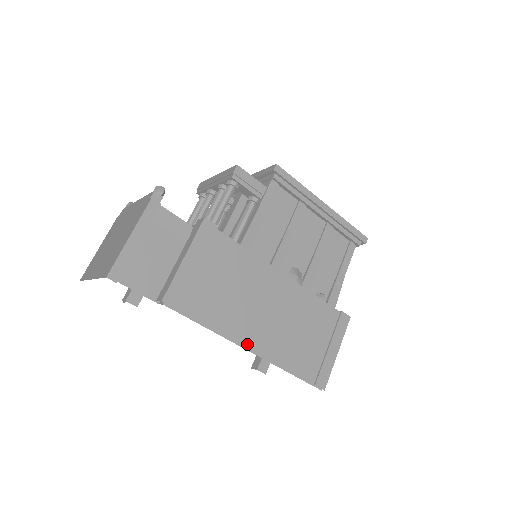
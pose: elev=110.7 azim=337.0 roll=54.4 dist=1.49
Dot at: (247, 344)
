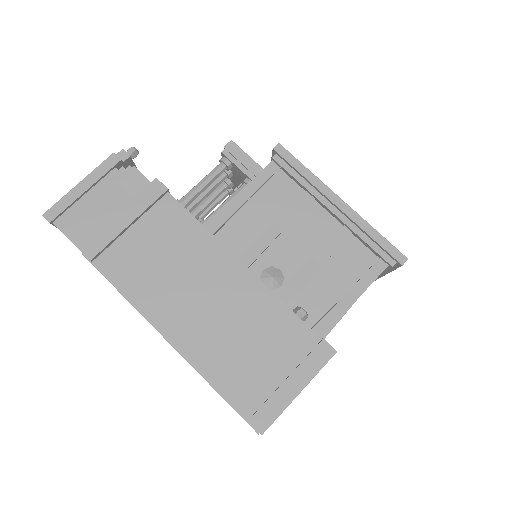
Dot at: (166, 330)
